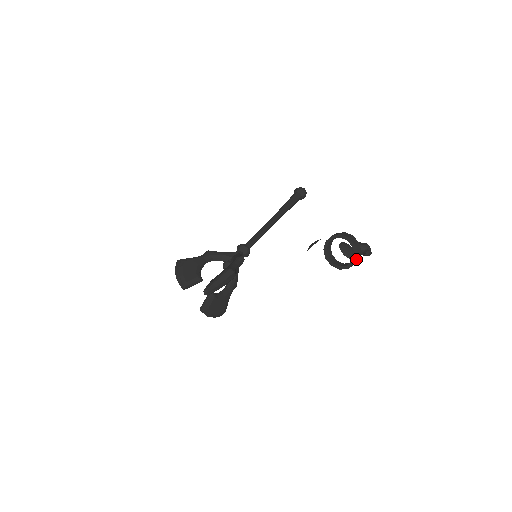
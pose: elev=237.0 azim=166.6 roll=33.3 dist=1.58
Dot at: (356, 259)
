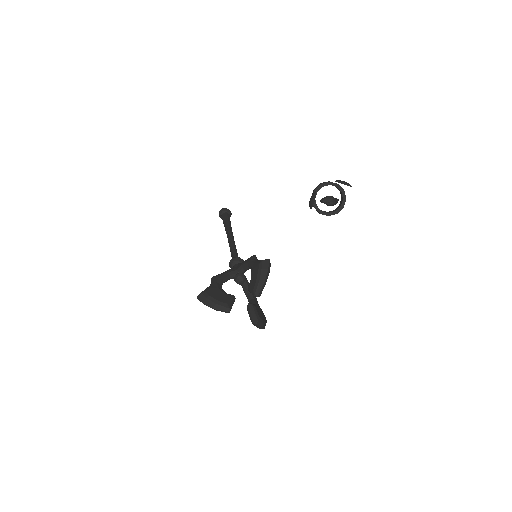
Dot at: (345, 196)
